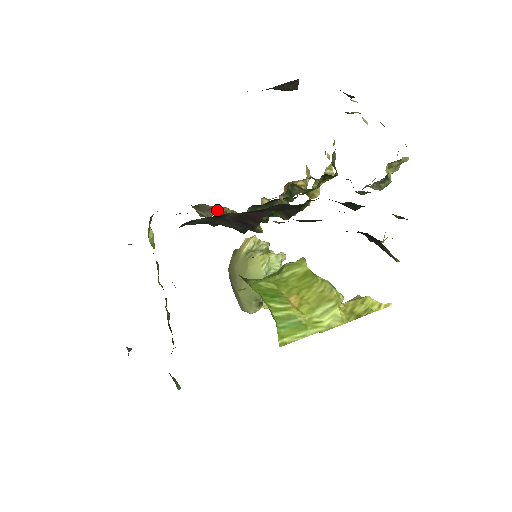
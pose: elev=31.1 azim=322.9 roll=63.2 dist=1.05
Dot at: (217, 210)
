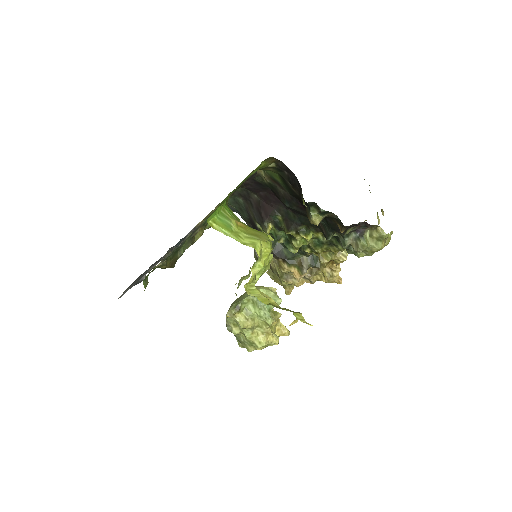
Dot at: occluded
